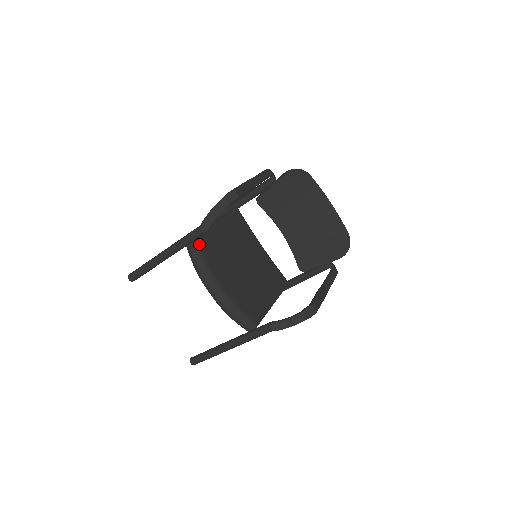
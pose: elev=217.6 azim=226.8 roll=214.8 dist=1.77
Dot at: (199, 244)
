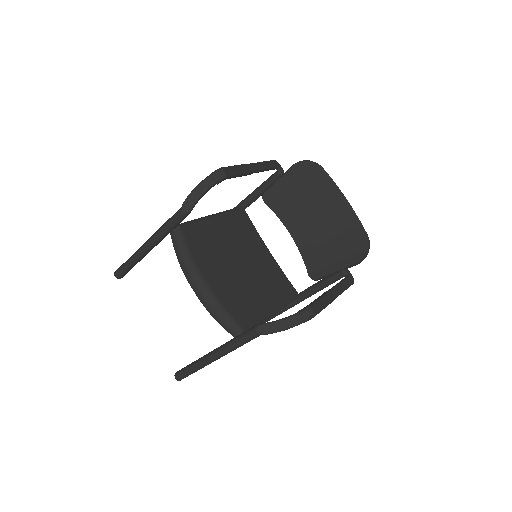
Dot at: (184, 232)
